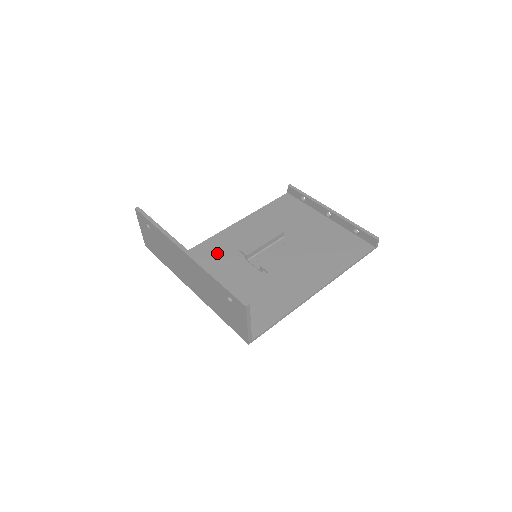
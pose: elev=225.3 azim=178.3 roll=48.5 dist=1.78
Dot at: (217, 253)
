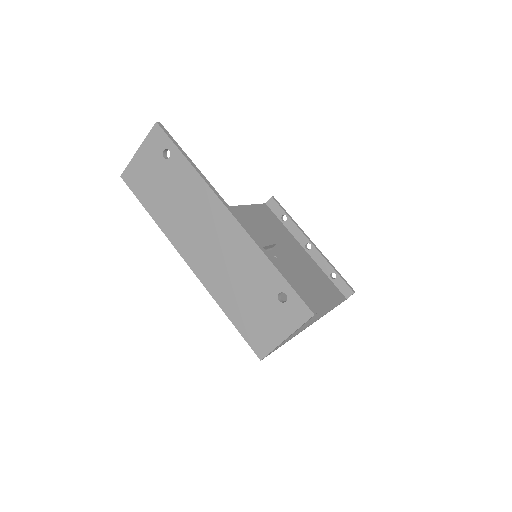
Dot at: occluded
